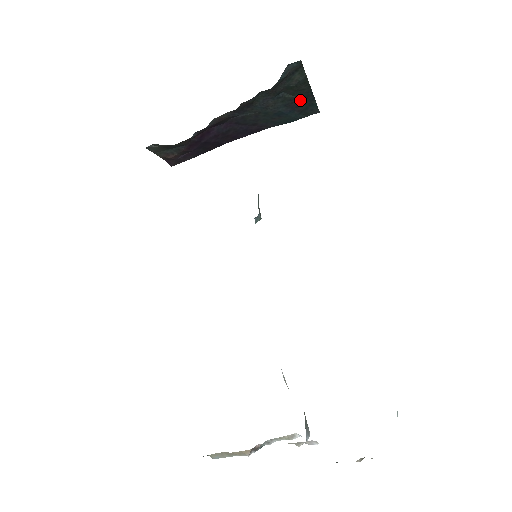
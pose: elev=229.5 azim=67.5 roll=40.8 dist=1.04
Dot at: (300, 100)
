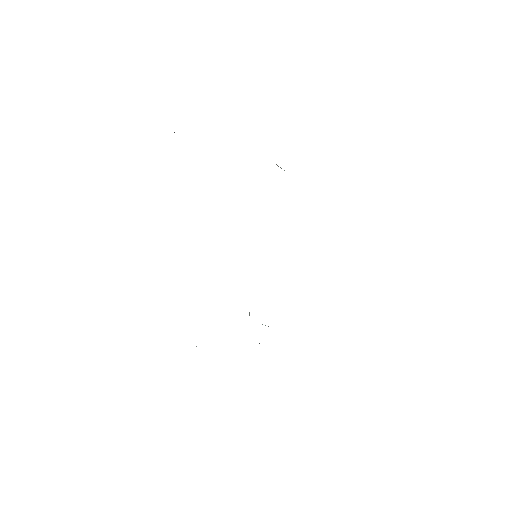
Dot at: occluded
